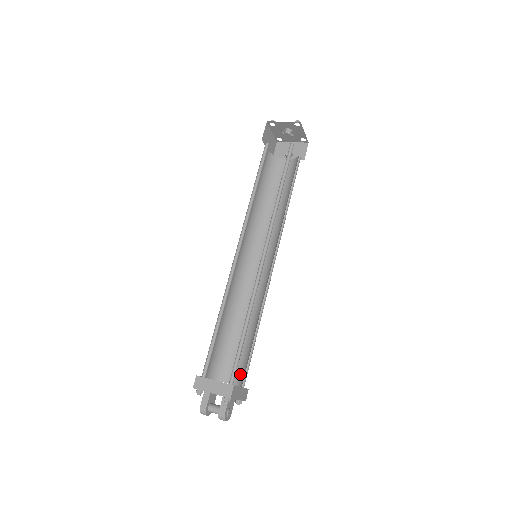
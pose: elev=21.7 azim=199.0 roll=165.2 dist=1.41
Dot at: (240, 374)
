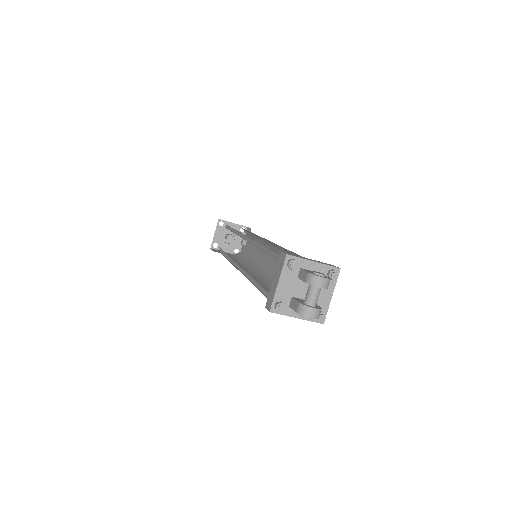
Dot at: occluded
